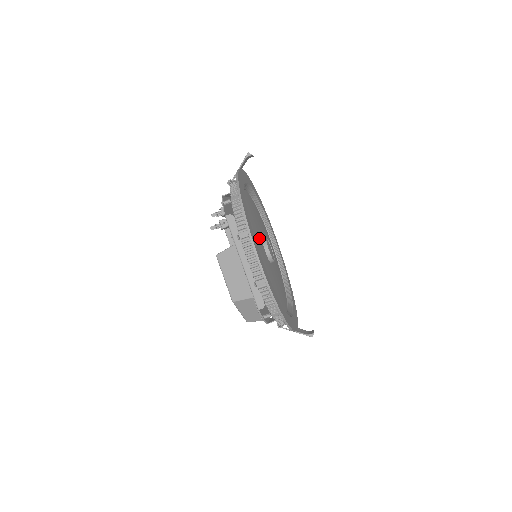
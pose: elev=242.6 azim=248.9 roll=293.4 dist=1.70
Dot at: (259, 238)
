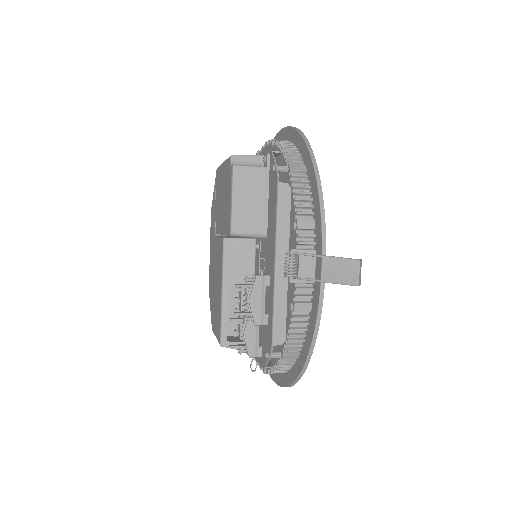
Dot at: occluded
